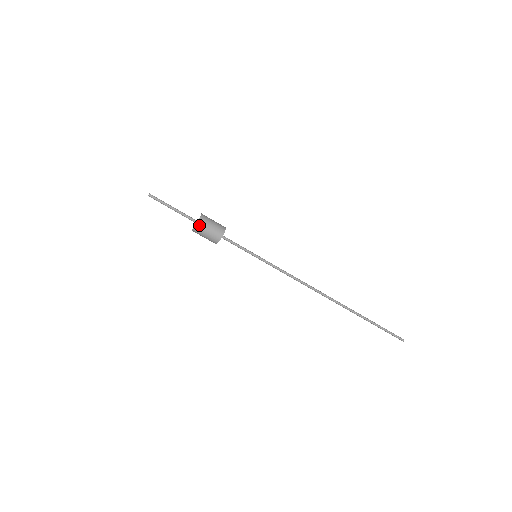
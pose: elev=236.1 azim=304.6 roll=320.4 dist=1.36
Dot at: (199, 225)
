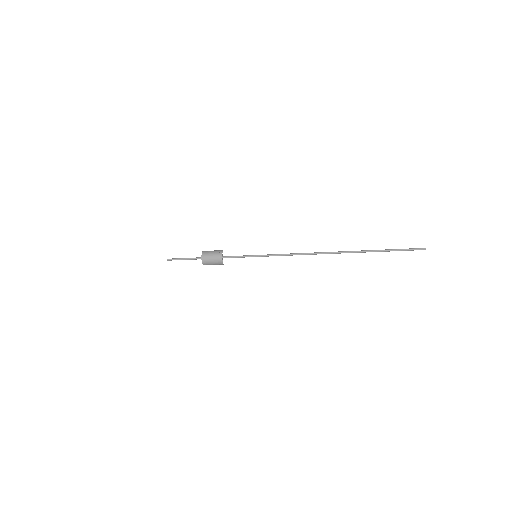
Dot at: (204, 264)
